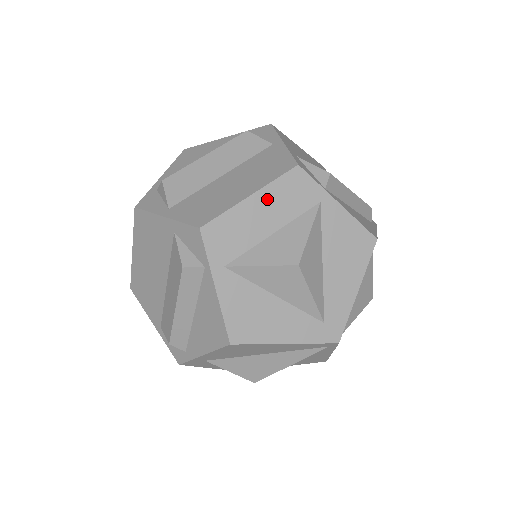
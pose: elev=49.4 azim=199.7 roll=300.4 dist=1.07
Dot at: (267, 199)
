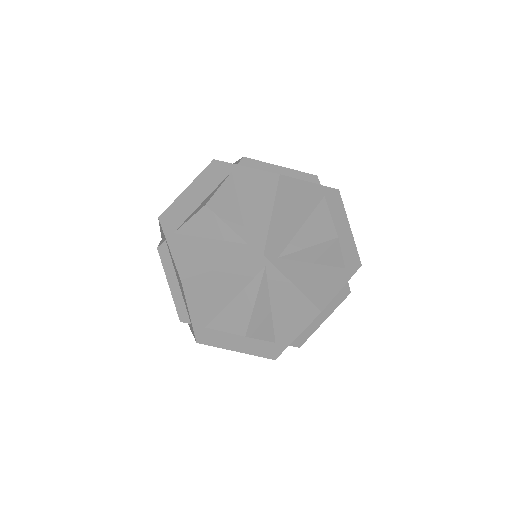
Dot at: (196, 186)
